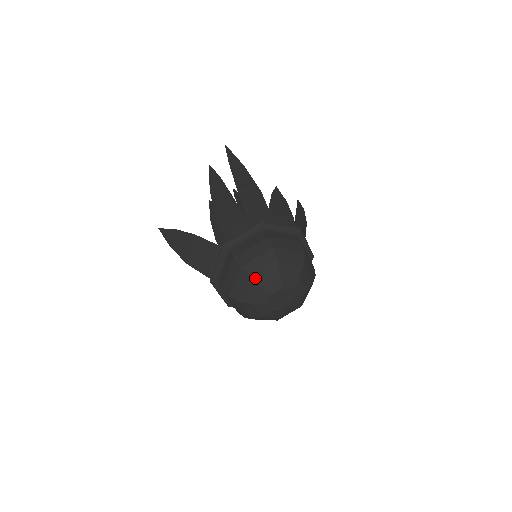
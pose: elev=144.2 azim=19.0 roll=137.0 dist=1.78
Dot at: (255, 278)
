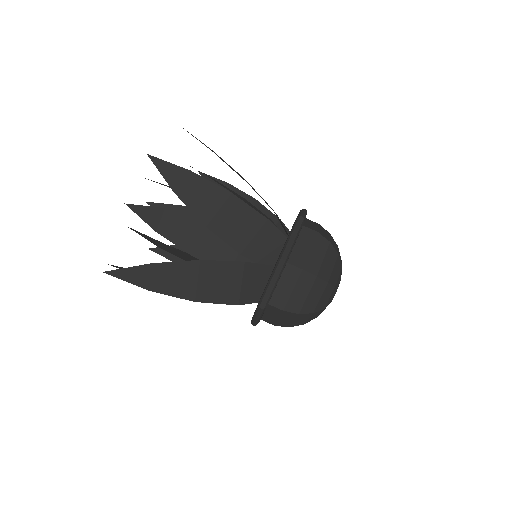
Dot at: (331, 281)
